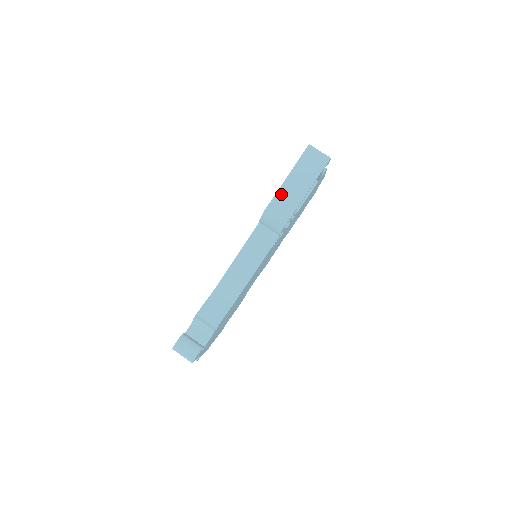
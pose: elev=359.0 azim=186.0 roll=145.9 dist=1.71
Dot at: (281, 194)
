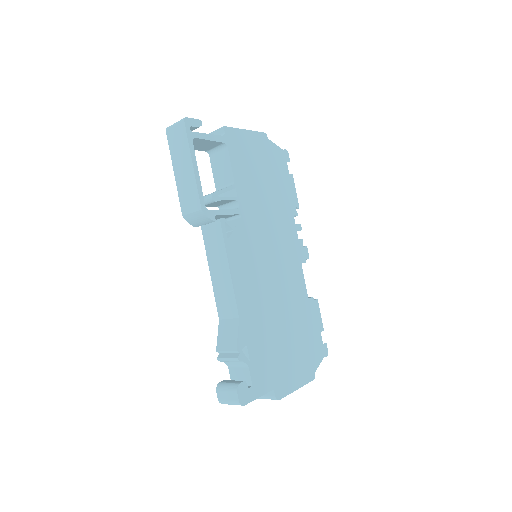
Dot at: (180, 188)
